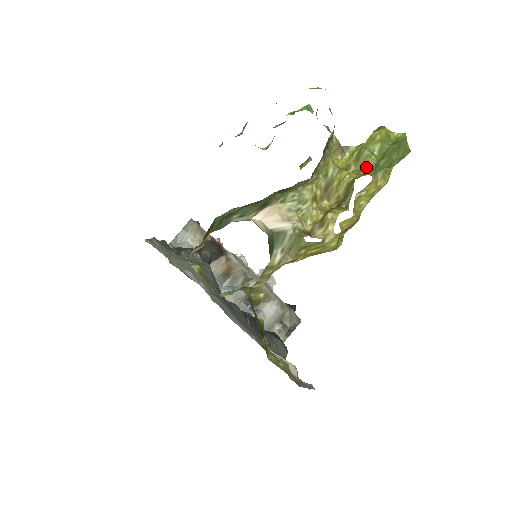
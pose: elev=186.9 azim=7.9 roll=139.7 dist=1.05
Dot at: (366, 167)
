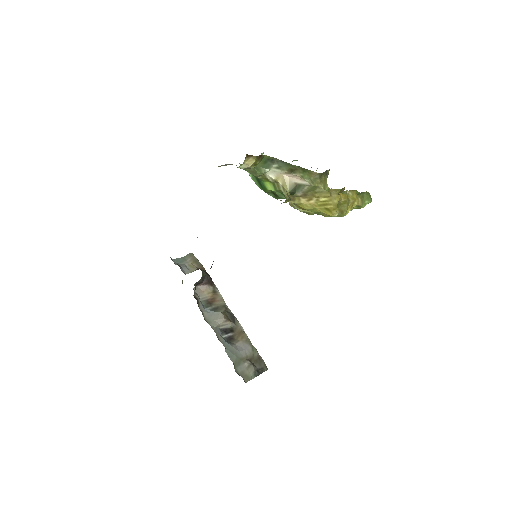
Dot at: occluded
